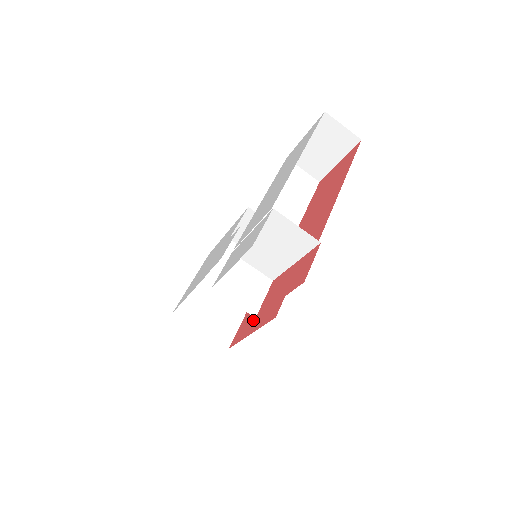
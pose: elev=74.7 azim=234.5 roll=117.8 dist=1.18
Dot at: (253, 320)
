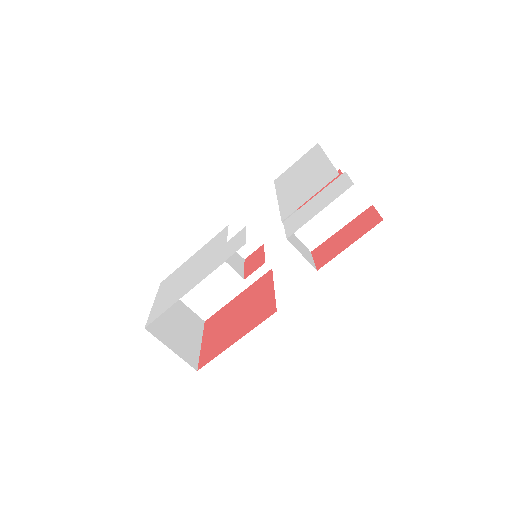
Dot at: (228, 334)
